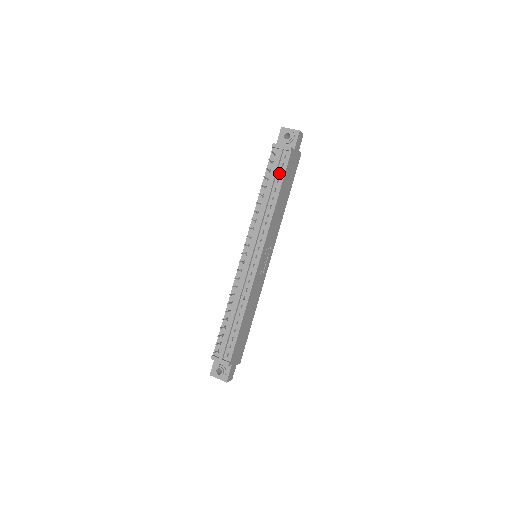
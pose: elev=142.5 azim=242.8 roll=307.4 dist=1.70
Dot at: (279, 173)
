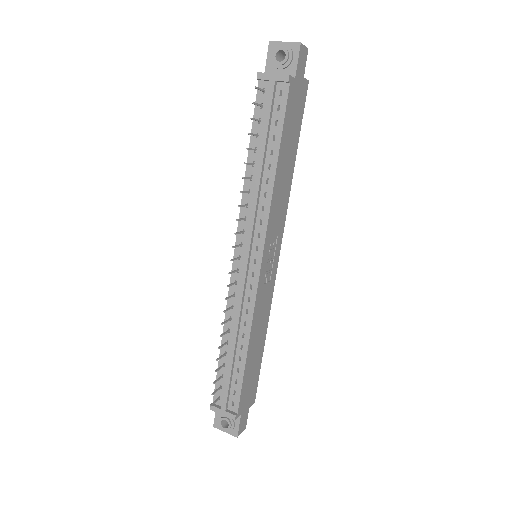
Dot at: (274, 123)
